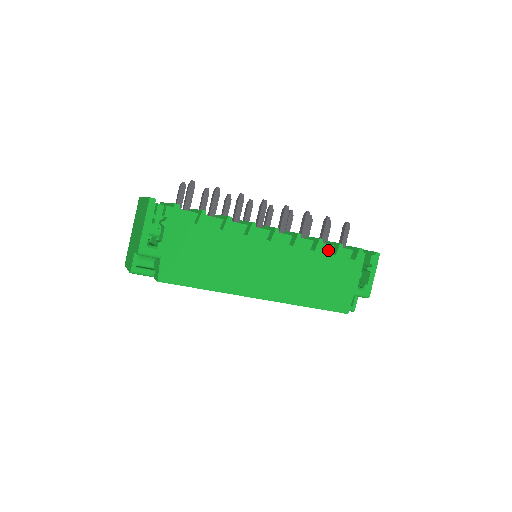
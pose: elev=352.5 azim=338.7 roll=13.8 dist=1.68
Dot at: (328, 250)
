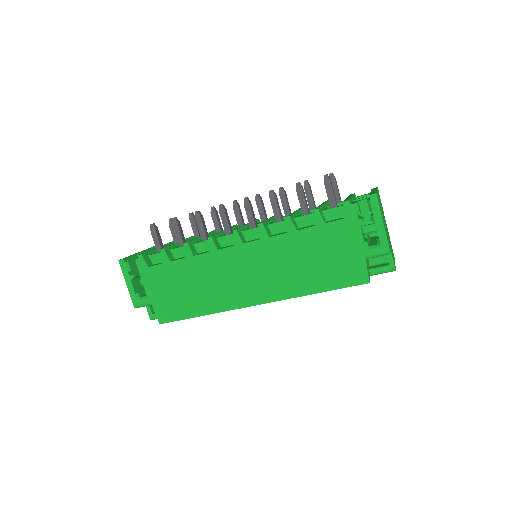
Dot at: (311, 221)
